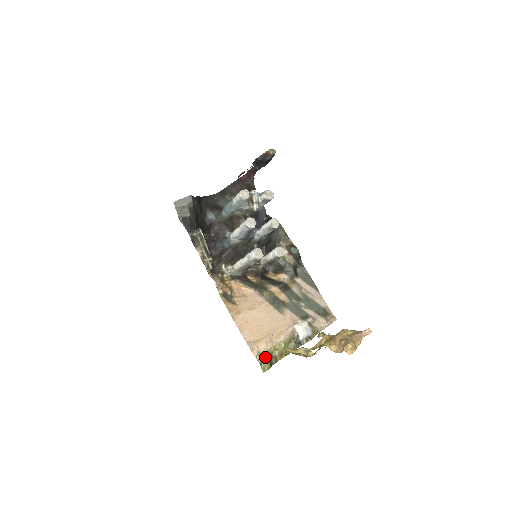
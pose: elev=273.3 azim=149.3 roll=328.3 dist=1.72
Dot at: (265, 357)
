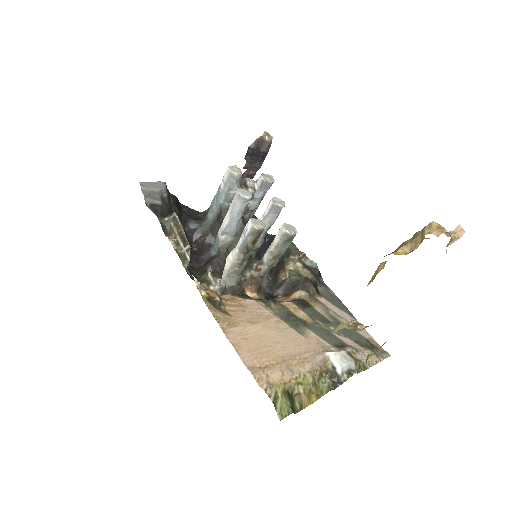
Dot at: (281, 393)
